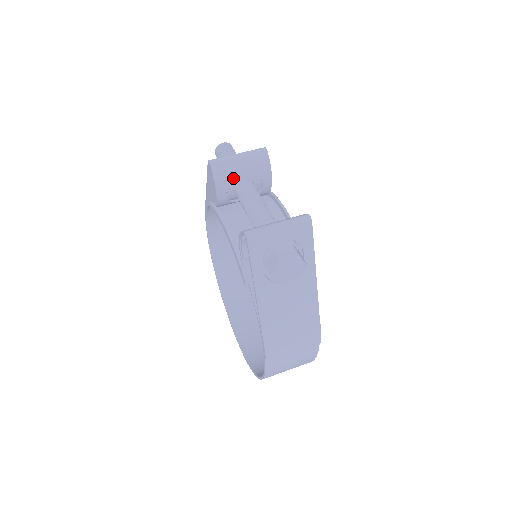
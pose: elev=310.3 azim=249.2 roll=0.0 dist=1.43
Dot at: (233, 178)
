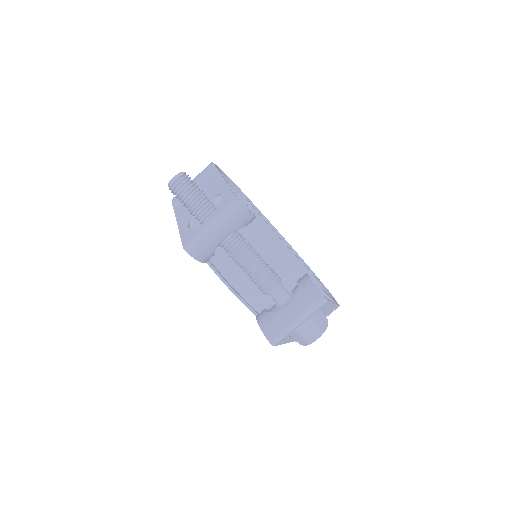
Dot at: occluded
